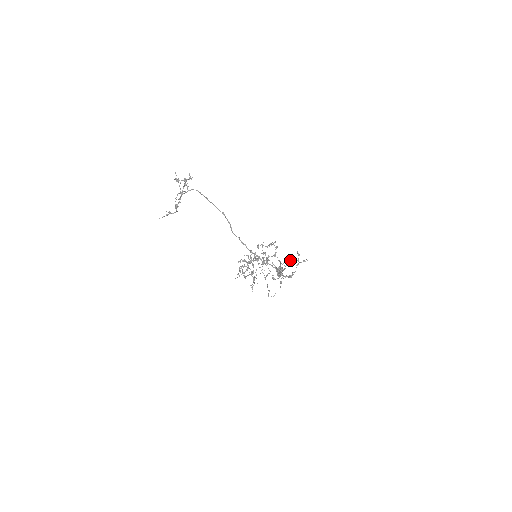
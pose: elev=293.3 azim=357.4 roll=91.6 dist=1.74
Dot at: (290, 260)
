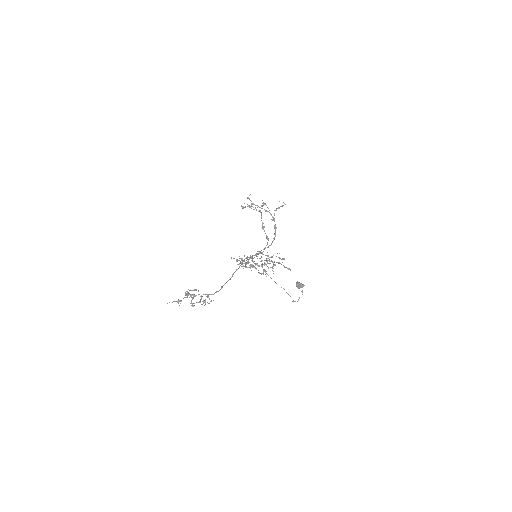
Dot at: (264, 204)
